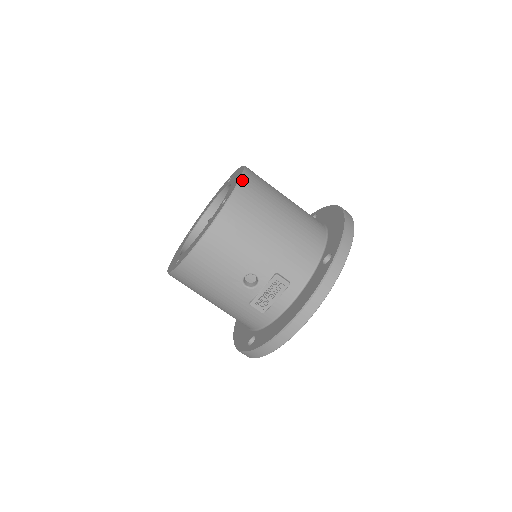
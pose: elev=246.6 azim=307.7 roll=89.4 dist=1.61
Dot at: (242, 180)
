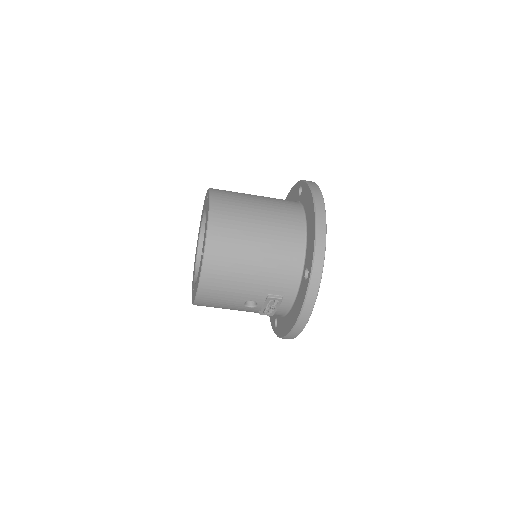
Dot at: (209, 233)
